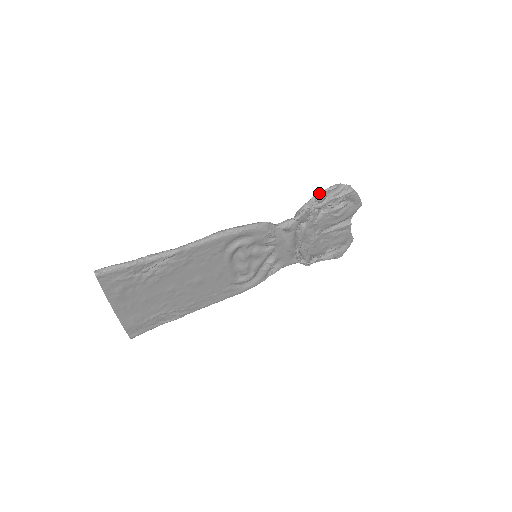
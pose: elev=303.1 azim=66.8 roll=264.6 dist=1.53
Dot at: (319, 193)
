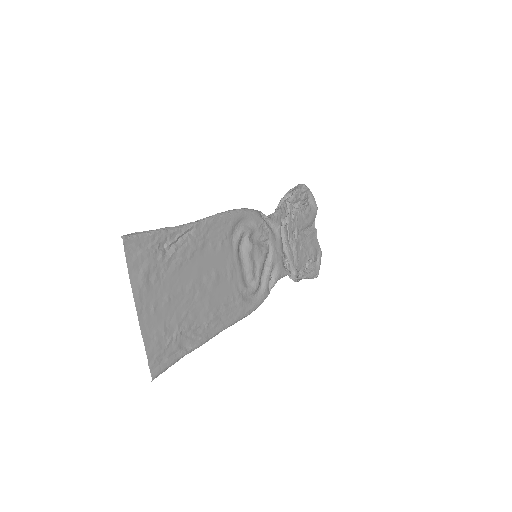
Dot at: (285, 194)
